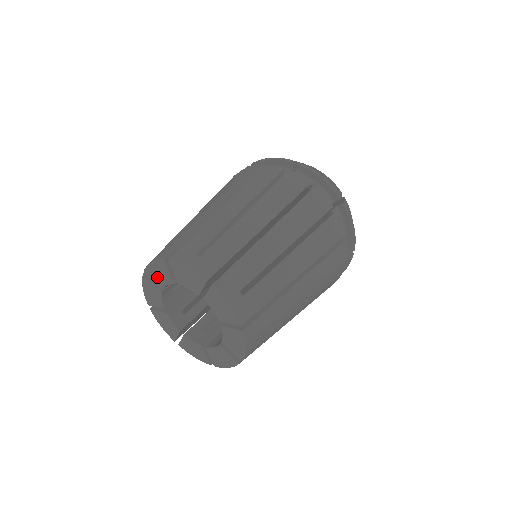
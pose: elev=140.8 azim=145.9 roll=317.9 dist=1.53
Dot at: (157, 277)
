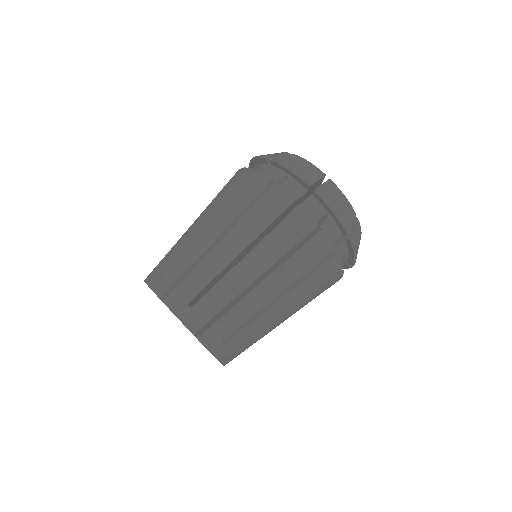
Dot at: occluded
